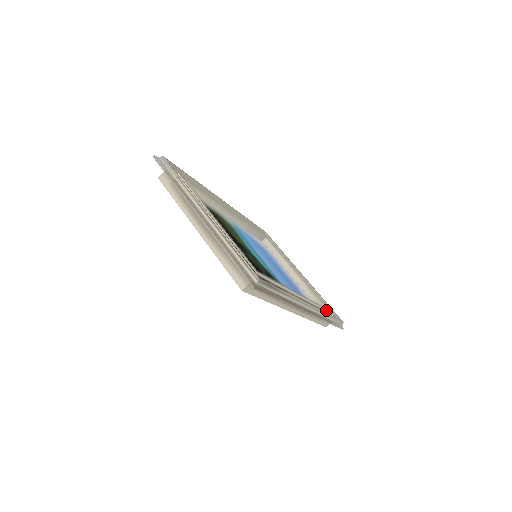
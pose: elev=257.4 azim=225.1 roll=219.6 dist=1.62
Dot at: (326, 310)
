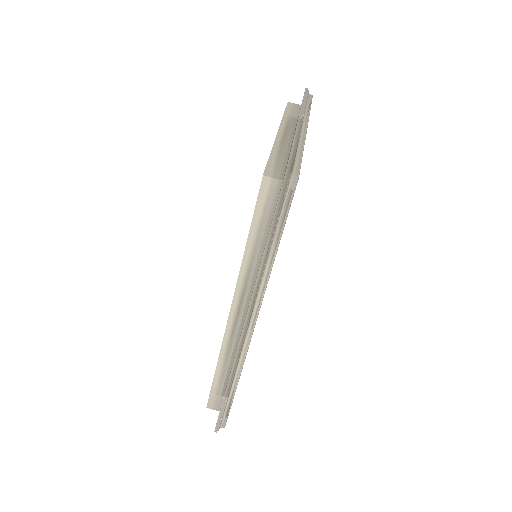
Dot at: occluded
